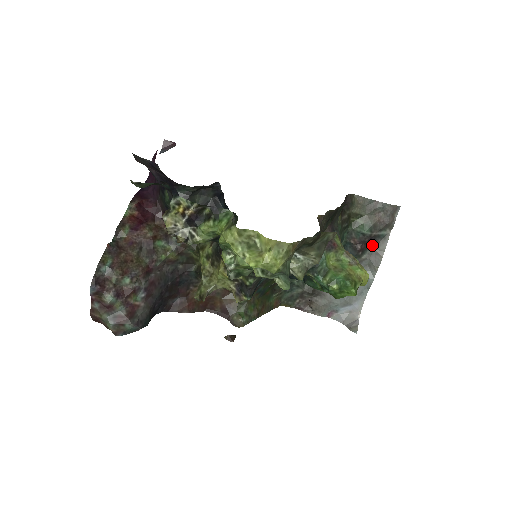
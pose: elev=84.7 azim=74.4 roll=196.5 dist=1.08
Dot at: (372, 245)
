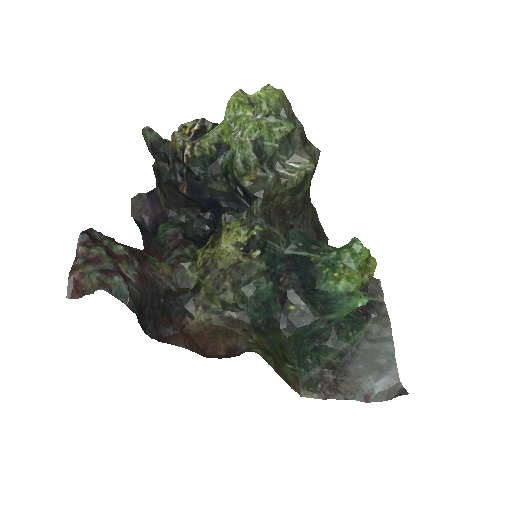
Dot at: (373, 311)
